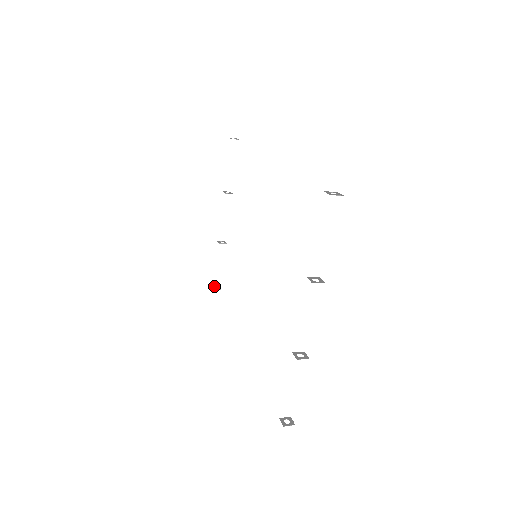
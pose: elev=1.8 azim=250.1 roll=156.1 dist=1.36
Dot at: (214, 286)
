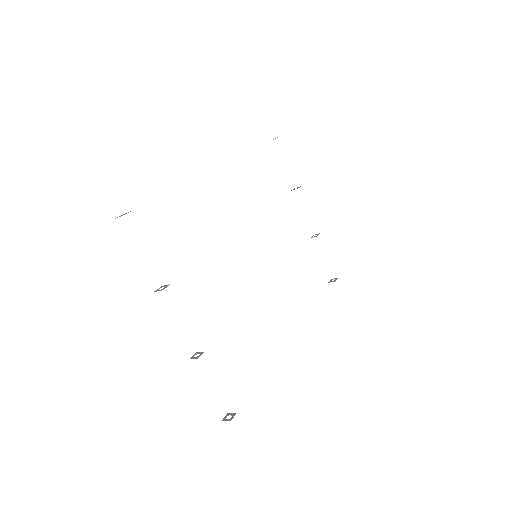
Dot at: (333, 279)
